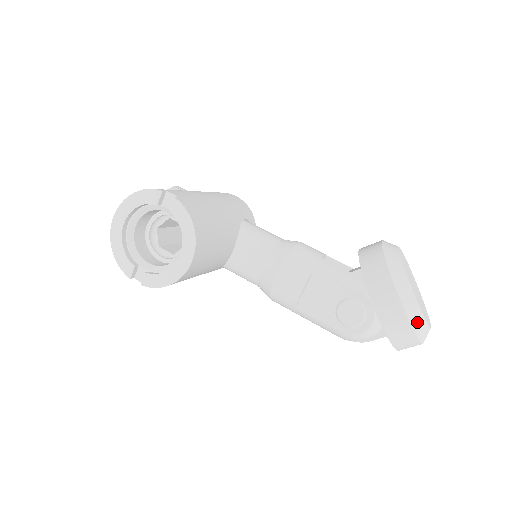
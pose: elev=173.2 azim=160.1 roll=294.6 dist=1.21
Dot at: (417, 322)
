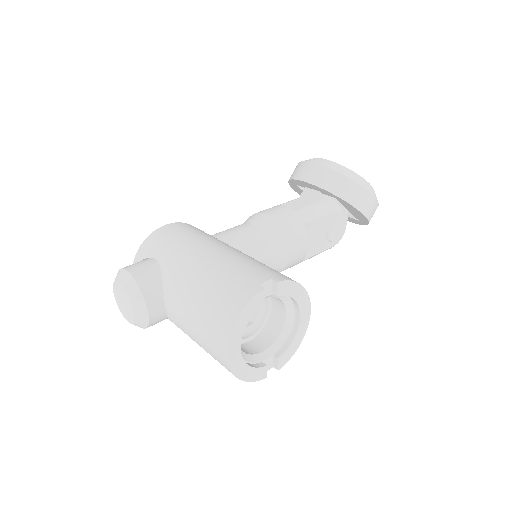
Dot at: occluded
